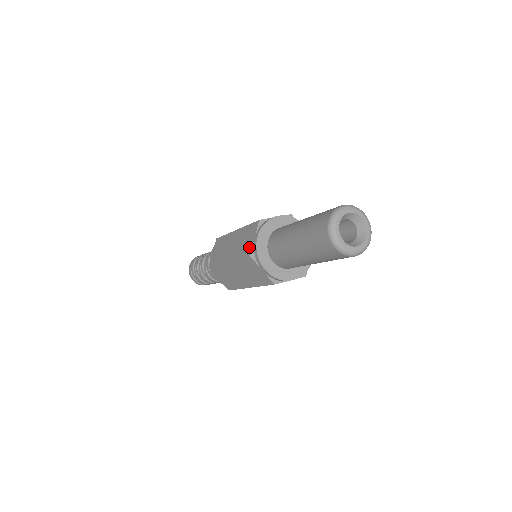
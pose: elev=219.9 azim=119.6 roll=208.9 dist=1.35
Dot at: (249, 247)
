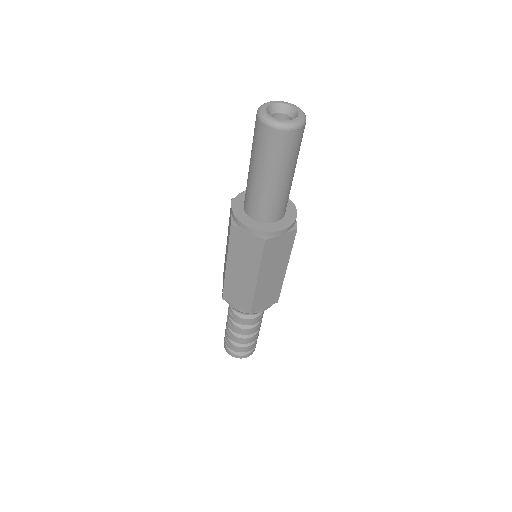
Dot at: (230, 222)
